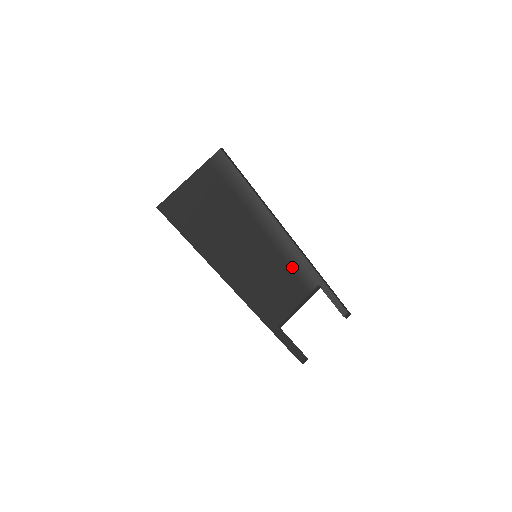
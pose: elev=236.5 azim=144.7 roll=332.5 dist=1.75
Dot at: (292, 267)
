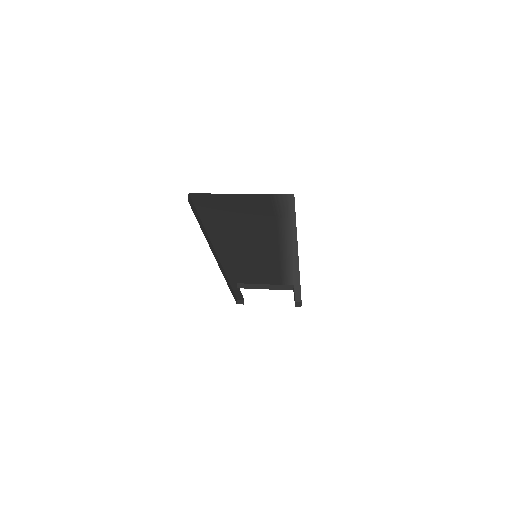
Dot at: (282, 271)
